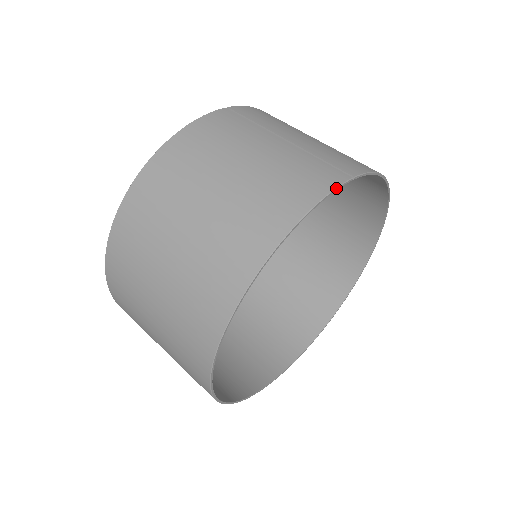
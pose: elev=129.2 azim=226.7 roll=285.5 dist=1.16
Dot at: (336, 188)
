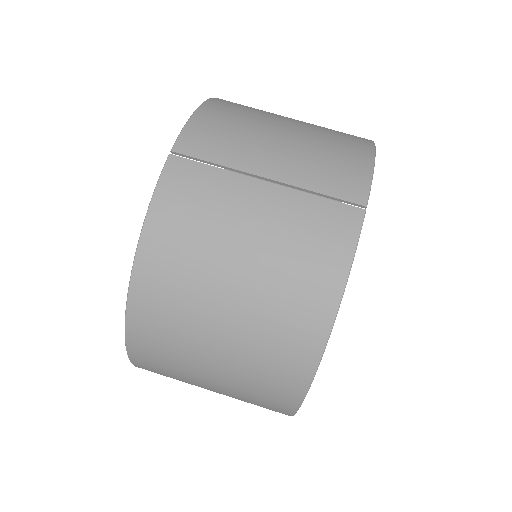
Dot at: (358, 239)
